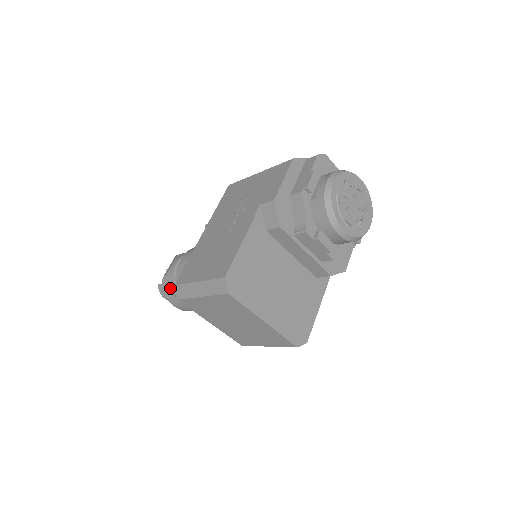
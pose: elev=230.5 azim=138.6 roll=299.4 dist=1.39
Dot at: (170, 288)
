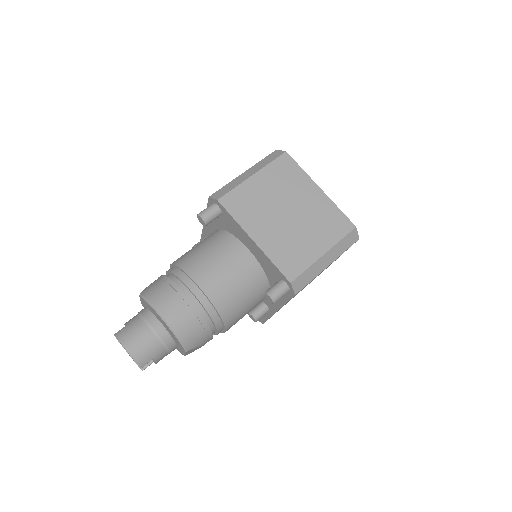
Dot at: (160, 285)
